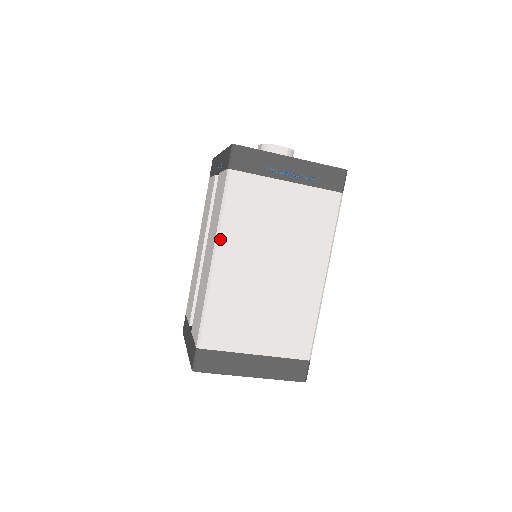
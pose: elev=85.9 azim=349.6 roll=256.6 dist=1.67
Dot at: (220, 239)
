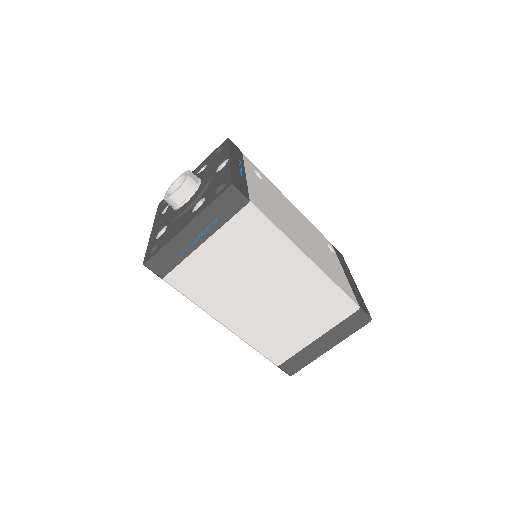
Dot at: (212, 314)
